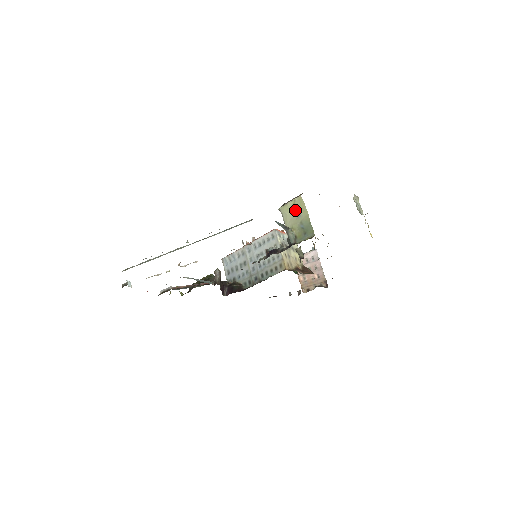
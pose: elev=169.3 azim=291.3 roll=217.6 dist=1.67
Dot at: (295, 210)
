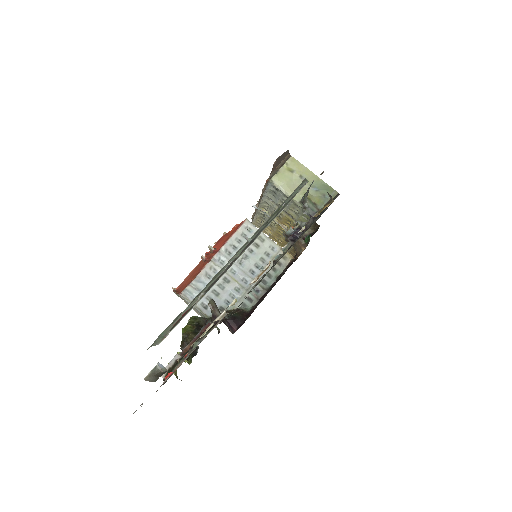
Dot at: (293, 175)
